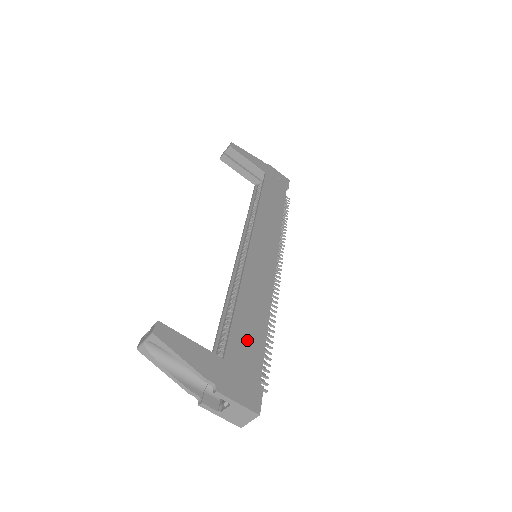
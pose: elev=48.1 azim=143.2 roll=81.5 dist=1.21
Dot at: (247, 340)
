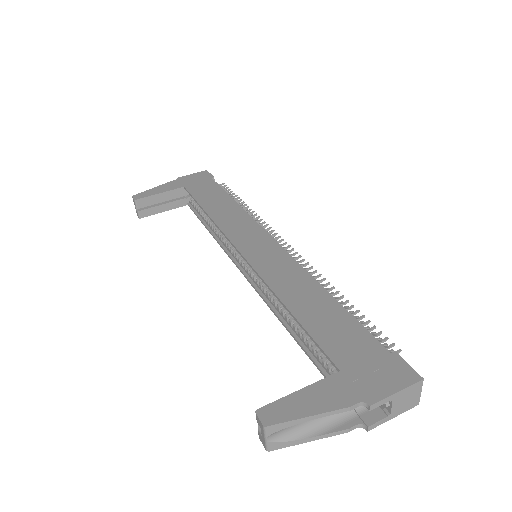
Dot at: (336, 331)
